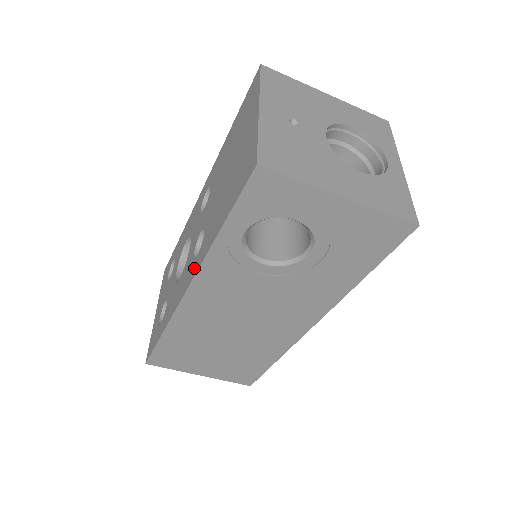
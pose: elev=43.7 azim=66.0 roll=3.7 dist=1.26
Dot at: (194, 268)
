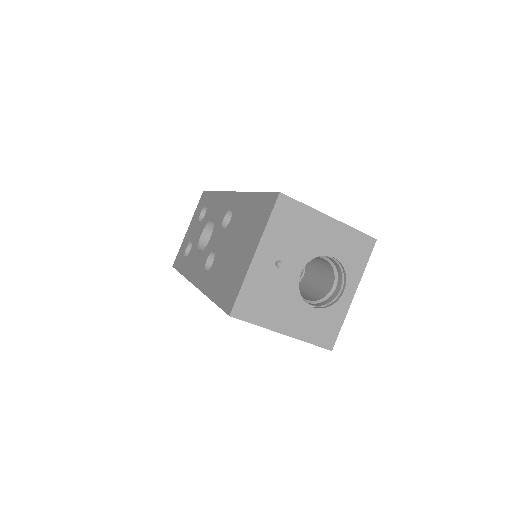
Dot at: (201, 280)
